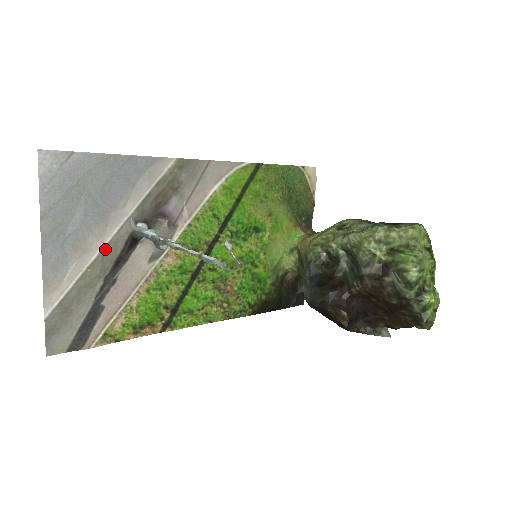
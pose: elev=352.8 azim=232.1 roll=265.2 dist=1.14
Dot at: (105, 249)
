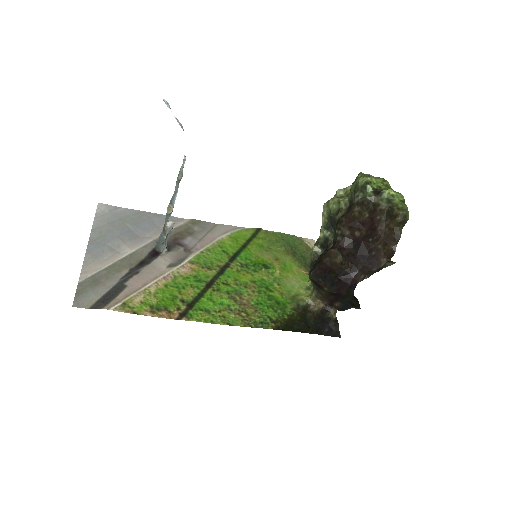
Dot at: (133, 254)
